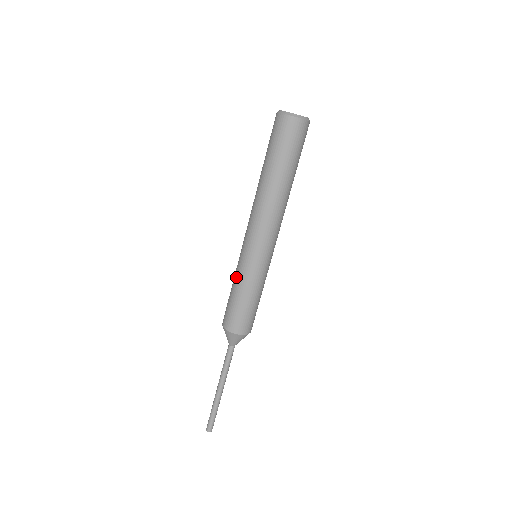
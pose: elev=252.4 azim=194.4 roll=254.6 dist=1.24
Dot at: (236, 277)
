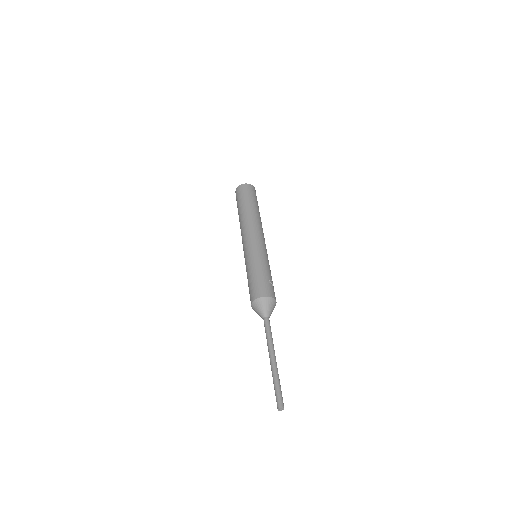
Dot at: occluded
